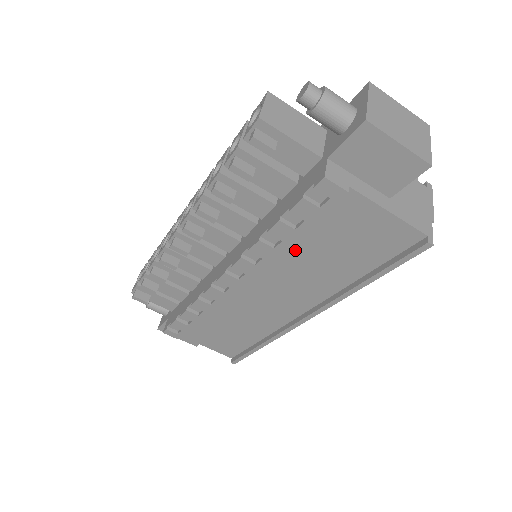
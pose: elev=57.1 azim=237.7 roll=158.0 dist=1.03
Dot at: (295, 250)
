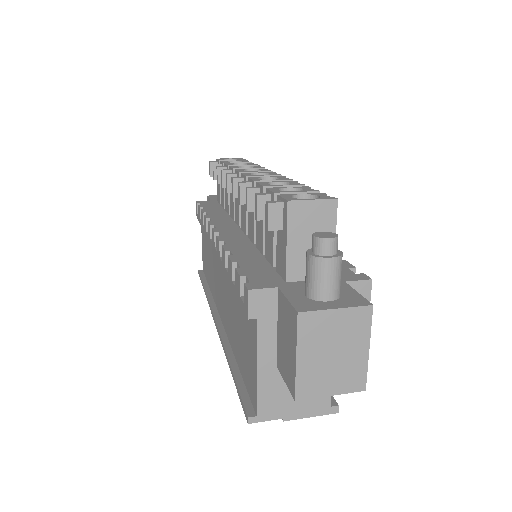
Dot at: occluded
